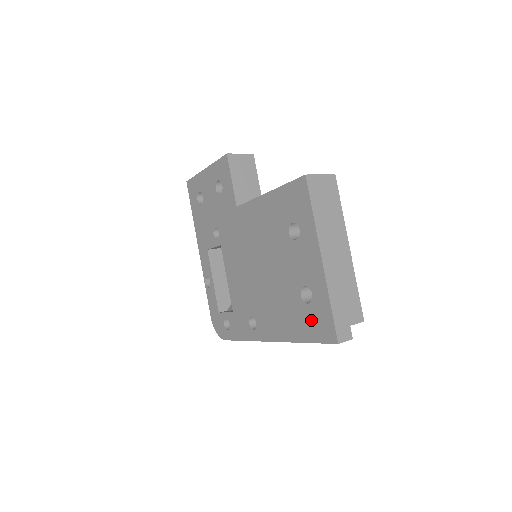
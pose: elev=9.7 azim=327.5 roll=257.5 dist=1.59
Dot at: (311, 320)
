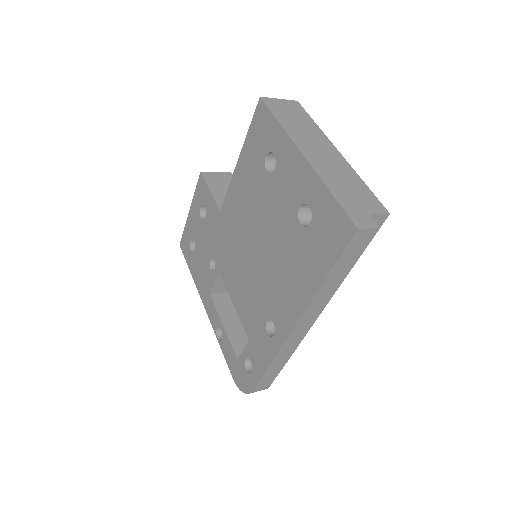
Dot at: (320, 239)
